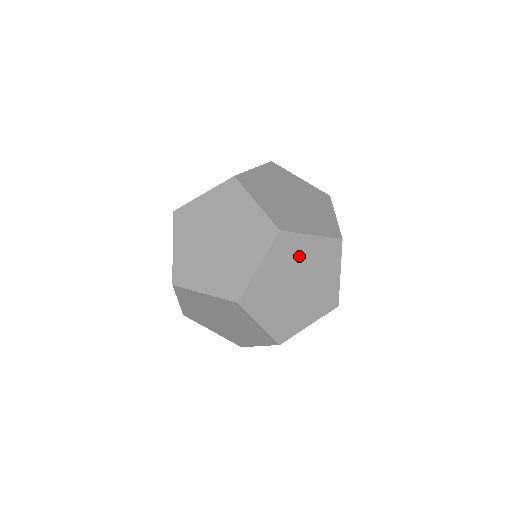
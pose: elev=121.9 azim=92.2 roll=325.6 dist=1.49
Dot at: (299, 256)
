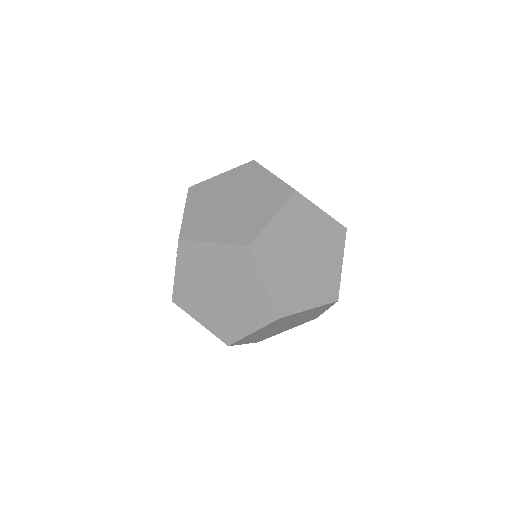
Dot at: (281, 241)
